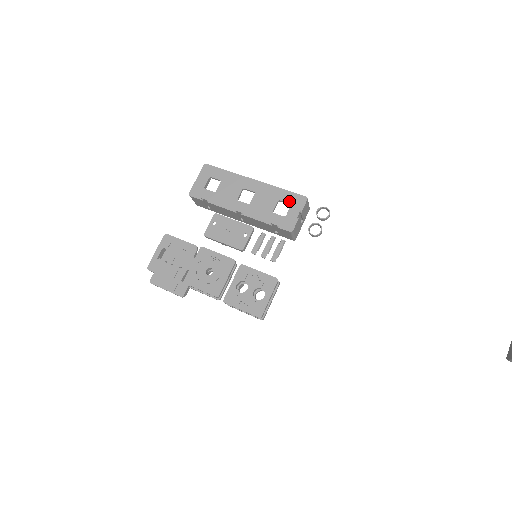
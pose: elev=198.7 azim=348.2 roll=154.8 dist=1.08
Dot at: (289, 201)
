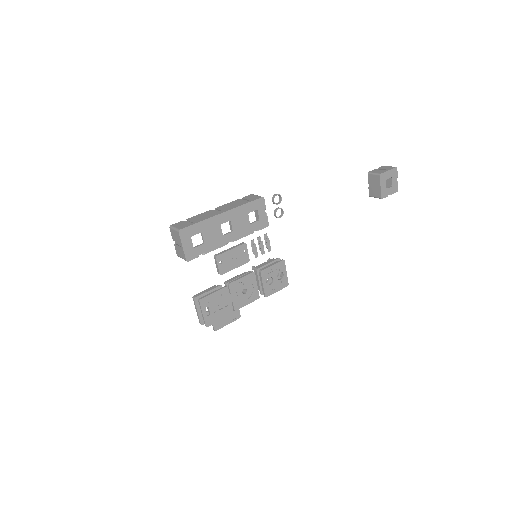
Dot at: (255, 209)
